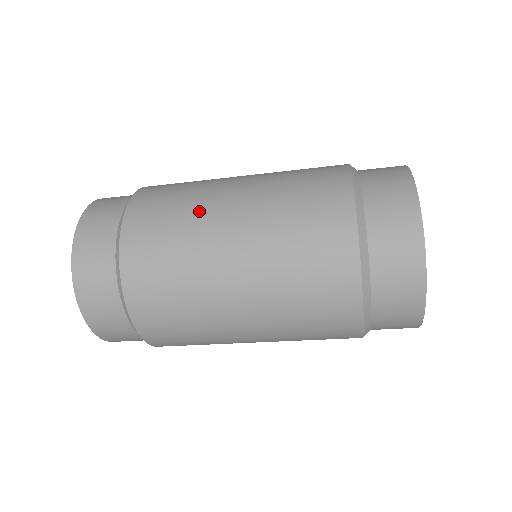
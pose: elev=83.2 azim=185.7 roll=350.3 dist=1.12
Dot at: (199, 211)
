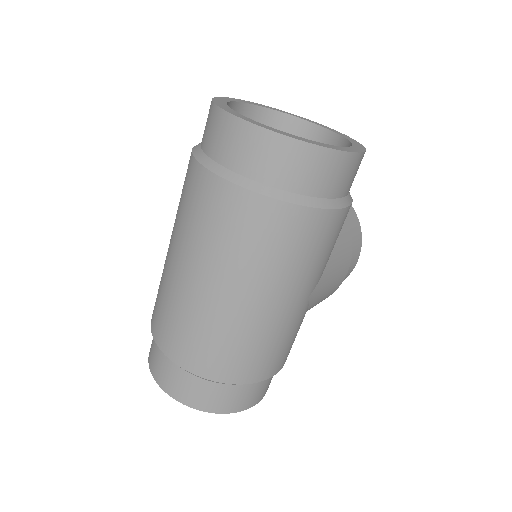
Dot at: (163, 274)
